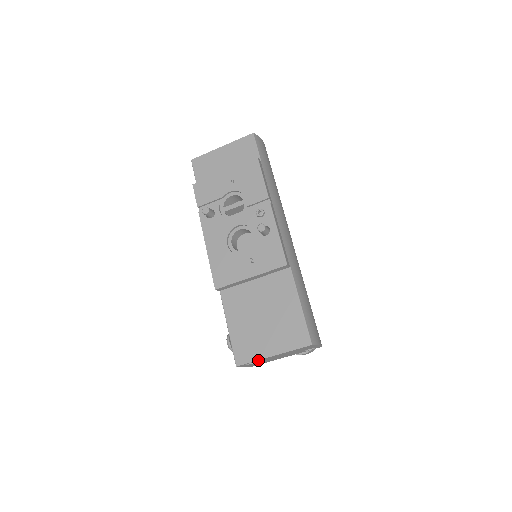
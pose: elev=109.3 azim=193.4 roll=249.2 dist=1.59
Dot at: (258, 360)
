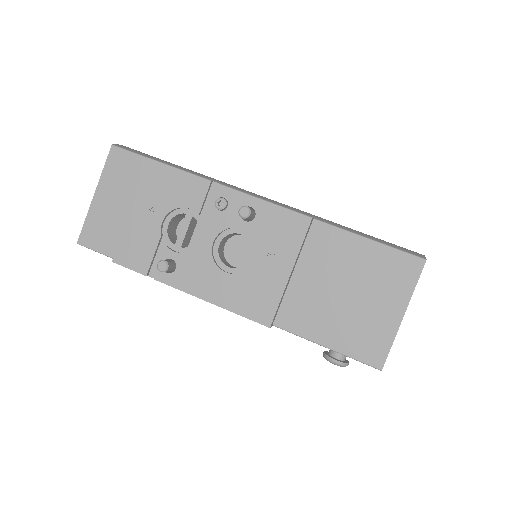
Dot at: (394, 338)
